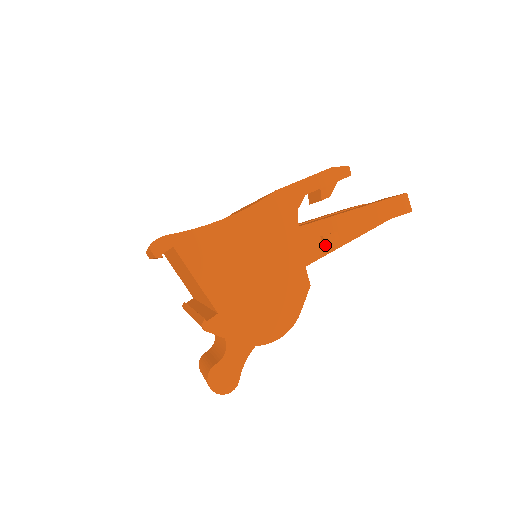
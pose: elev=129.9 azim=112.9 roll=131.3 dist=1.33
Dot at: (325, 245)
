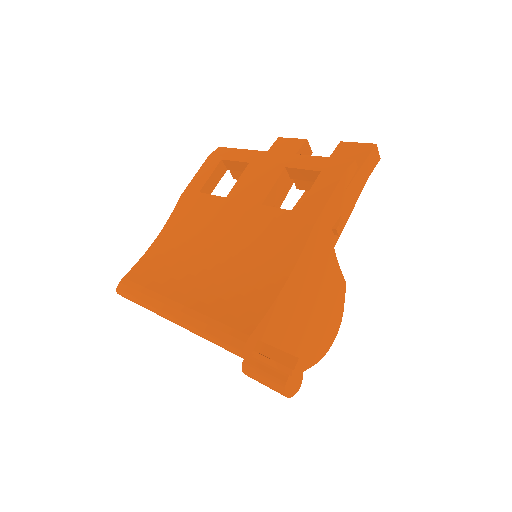
Dot at: (335, 233)
